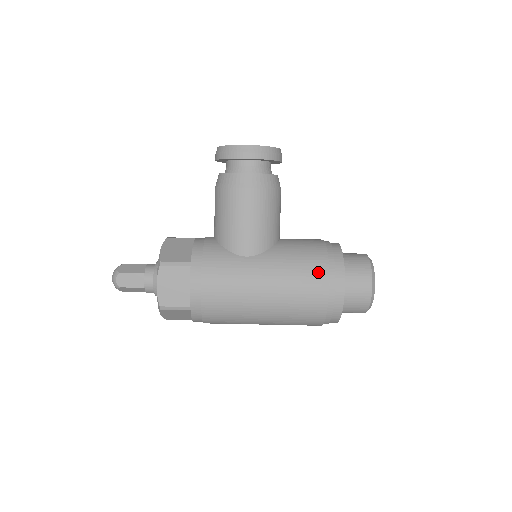
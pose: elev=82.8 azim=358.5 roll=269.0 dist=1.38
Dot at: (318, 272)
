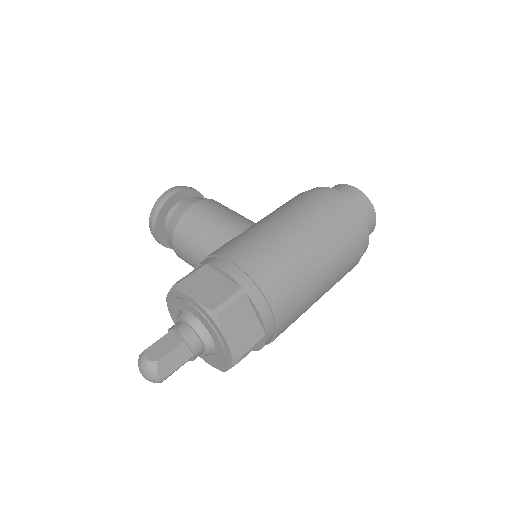
Dot at: (305, 195)
